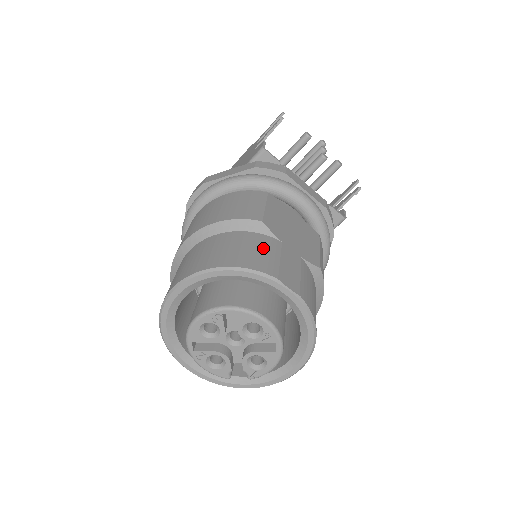
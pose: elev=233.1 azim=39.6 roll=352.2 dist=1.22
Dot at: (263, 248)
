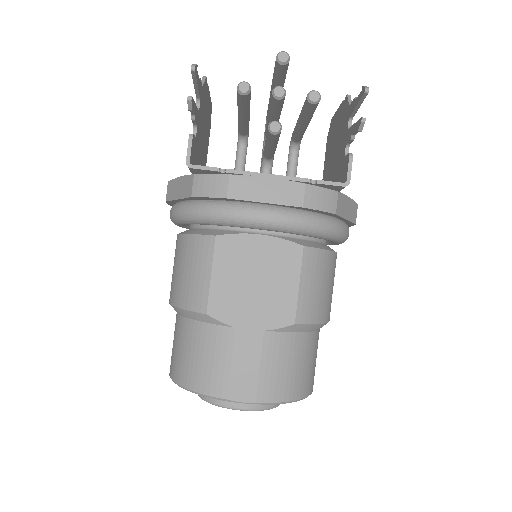
Dot at: (213, 353)
